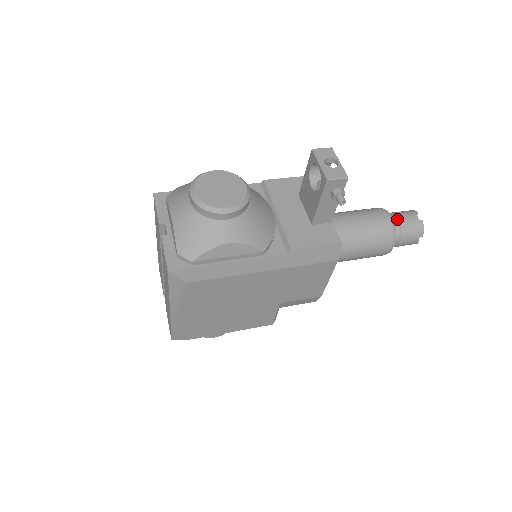
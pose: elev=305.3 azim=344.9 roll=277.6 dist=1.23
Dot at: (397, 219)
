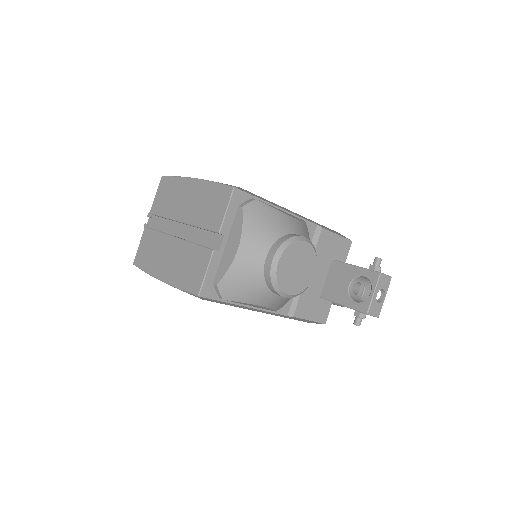
Dot at: (364, 291)
